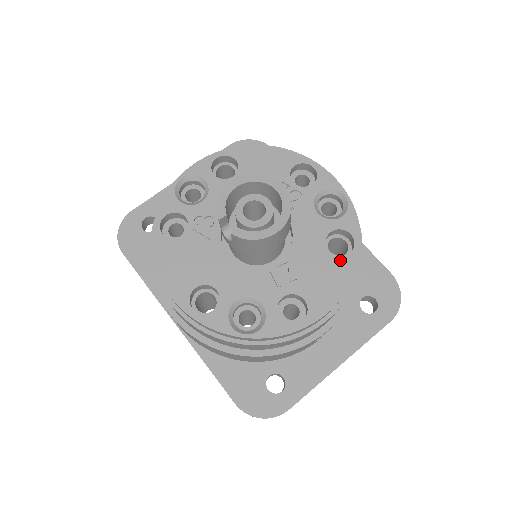
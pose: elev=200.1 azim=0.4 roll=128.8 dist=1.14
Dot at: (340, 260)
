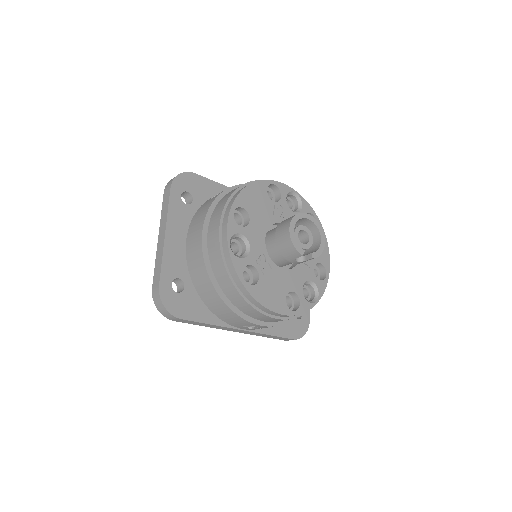
Dot at: occluded
